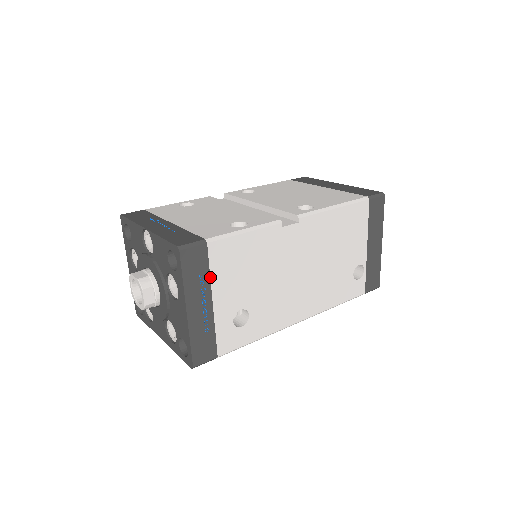
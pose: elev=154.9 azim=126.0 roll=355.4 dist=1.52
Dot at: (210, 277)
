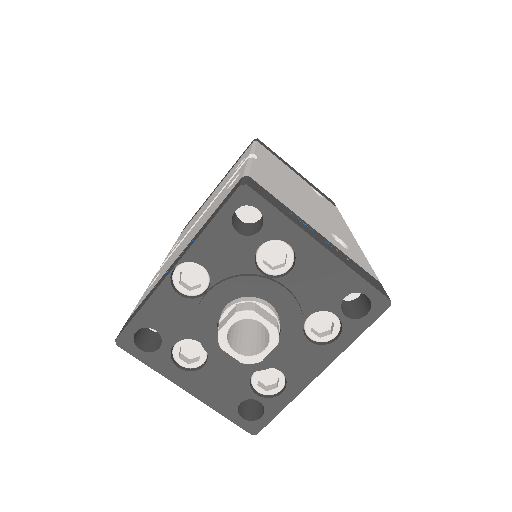
Dot at: (287, 208)
